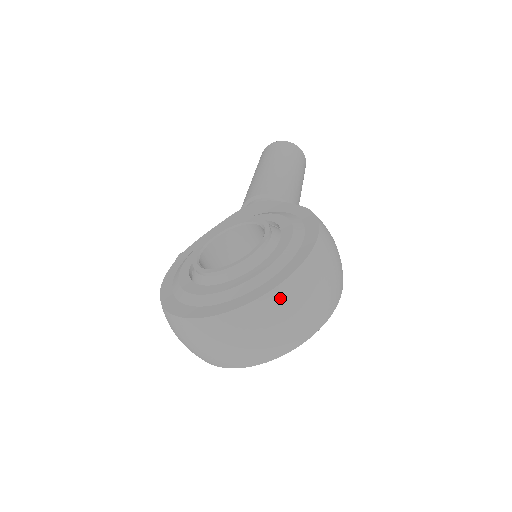
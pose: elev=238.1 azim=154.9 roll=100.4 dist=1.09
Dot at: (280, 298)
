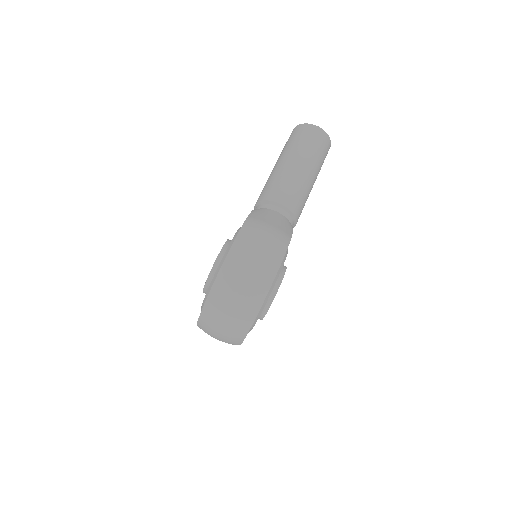
Dot at: (212, 305)
